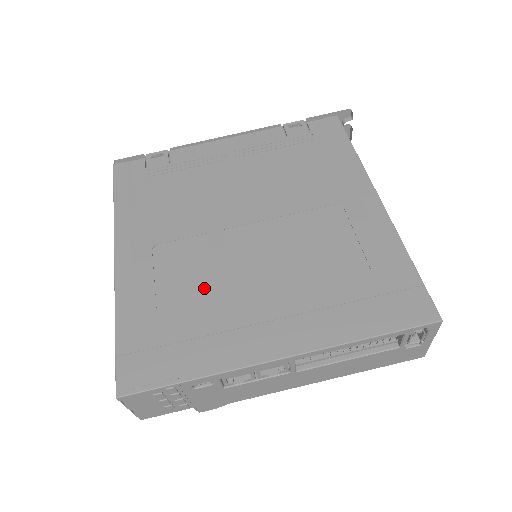
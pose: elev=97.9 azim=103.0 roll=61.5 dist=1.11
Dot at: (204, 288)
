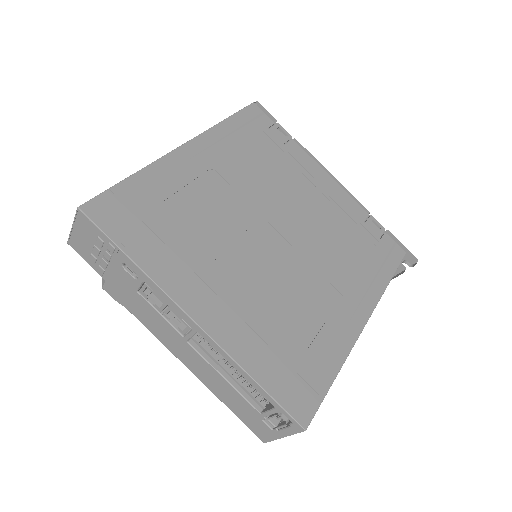
Dot at: (207, 227)
